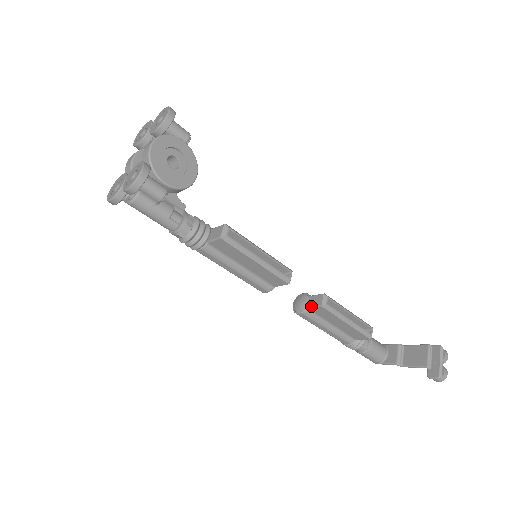
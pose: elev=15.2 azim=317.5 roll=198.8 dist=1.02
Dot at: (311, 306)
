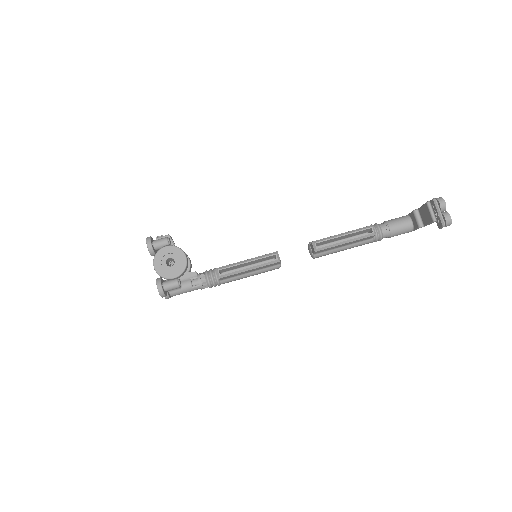
Dot at: (313, 253)
